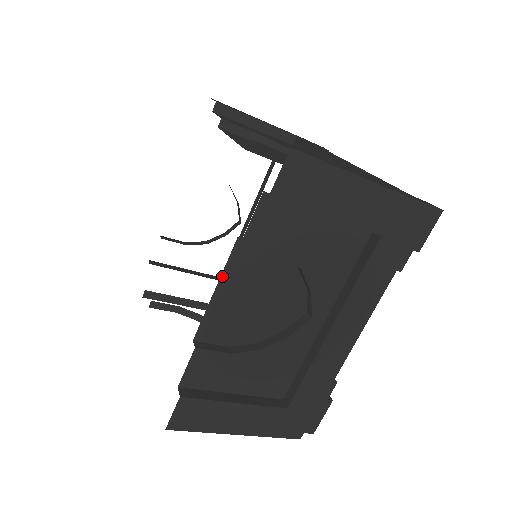
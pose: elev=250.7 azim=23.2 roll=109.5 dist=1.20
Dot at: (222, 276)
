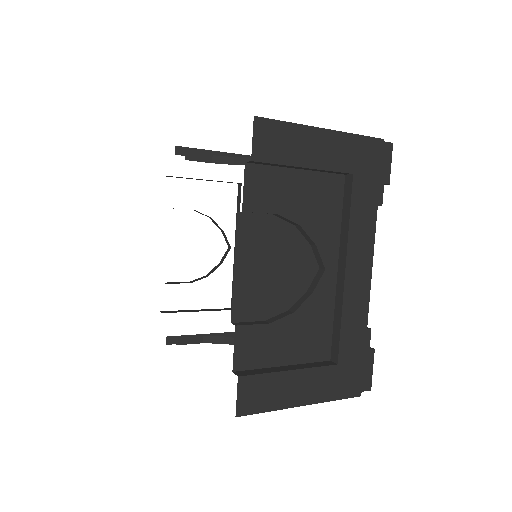
Dot at: (236, 252)
